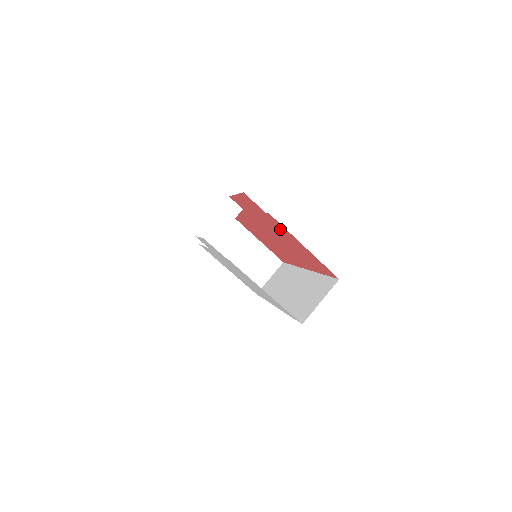
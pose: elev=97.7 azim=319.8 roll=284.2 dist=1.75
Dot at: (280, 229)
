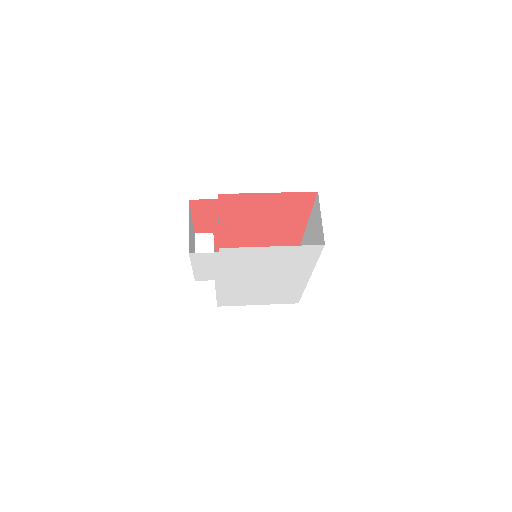
Dot at: (242, 204)
